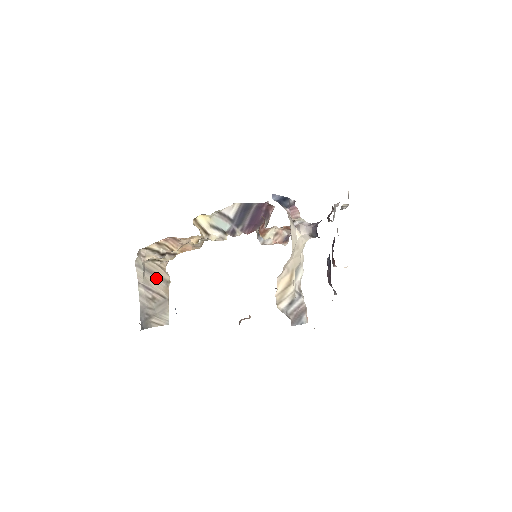
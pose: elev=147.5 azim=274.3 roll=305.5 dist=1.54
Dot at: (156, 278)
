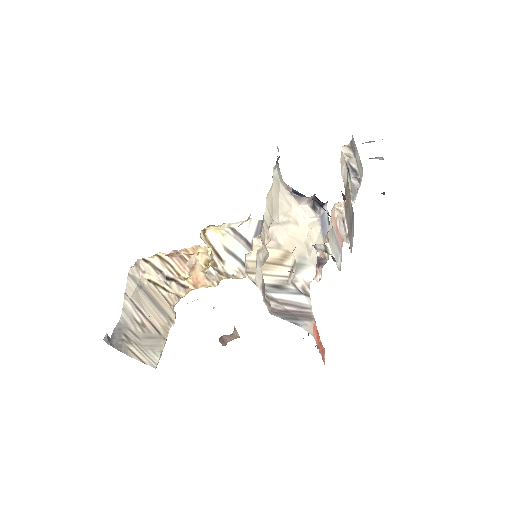
Dot at: (155, 306)
